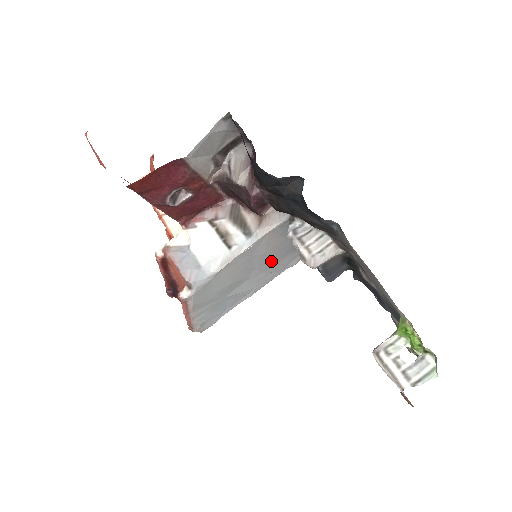
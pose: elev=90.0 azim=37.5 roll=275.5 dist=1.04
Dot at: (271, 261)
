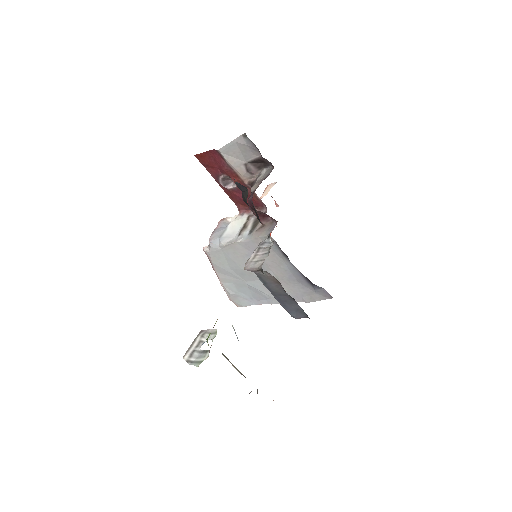
Dot at: (277, 276)
